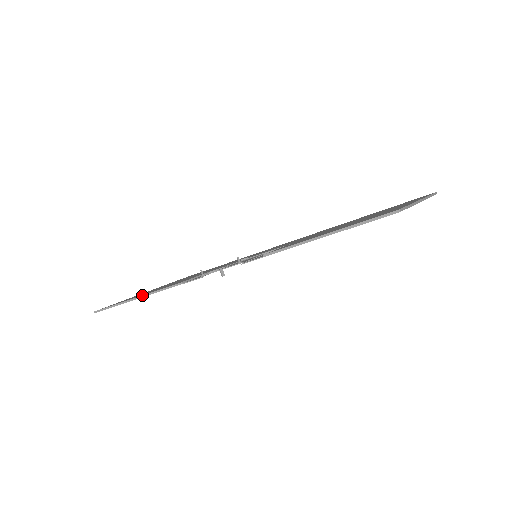
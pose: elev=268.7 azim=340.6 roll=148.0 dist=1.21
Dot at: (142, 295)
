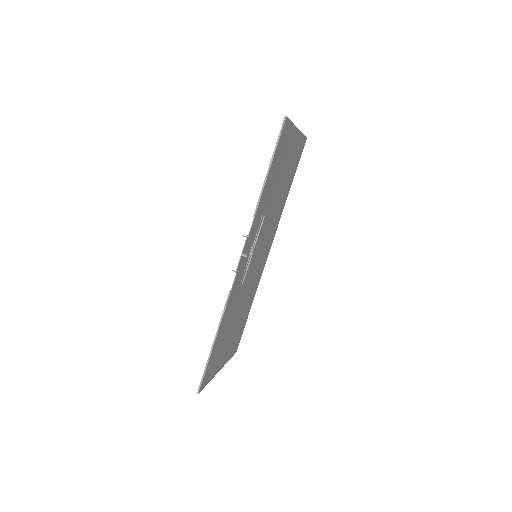
Dot at: (215, 335)
